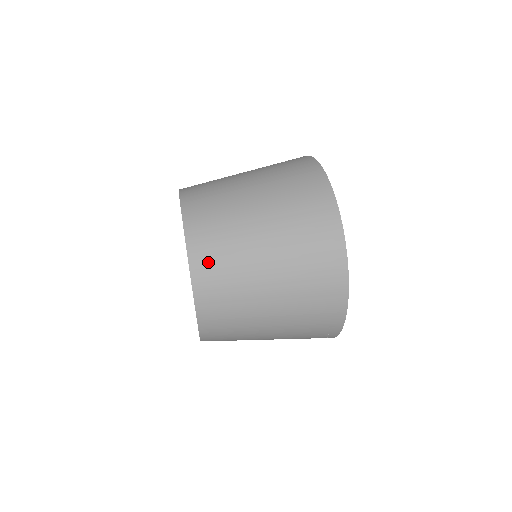
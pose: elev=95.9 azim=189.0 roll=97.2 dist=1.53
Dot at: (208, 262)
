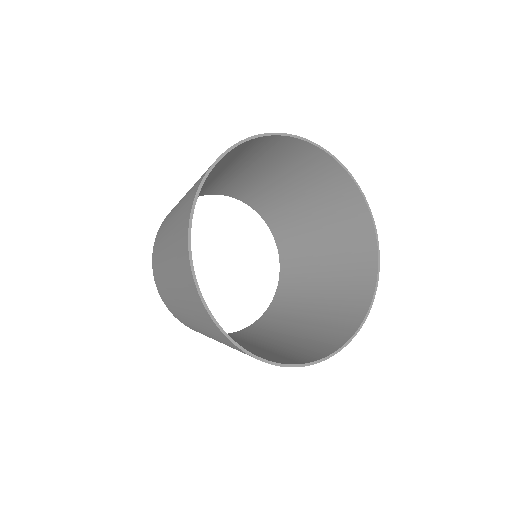
Dot at: occluded
